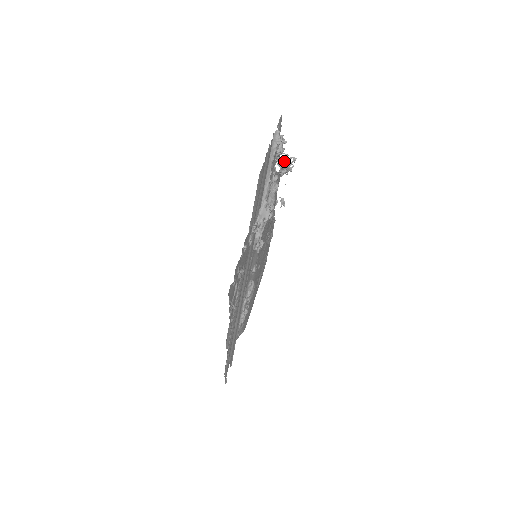
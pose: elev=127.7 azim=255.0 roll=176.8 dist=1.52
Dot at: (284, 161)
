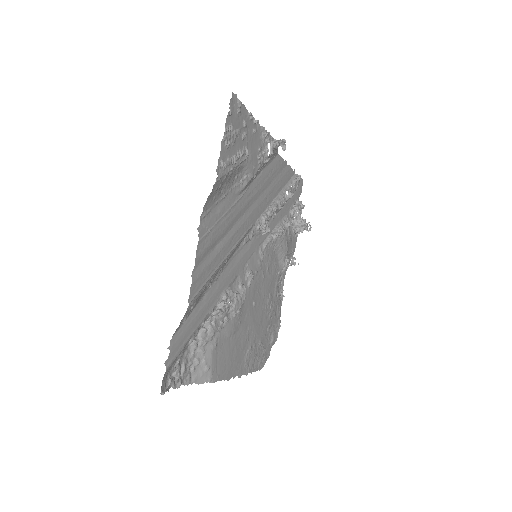
Dot at: occluded
